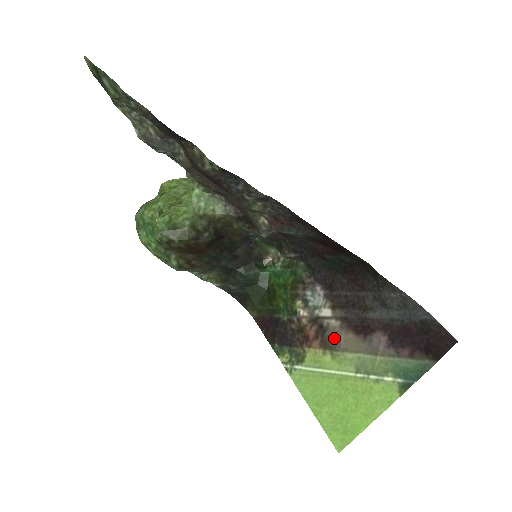
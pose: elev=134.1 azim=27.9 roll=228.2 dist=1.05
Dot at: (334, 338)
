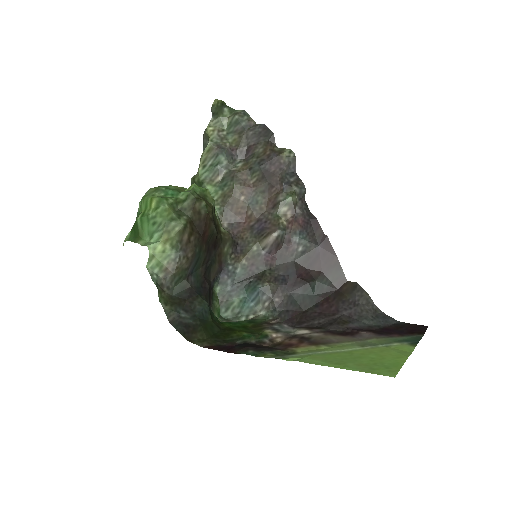
Dot at: (323, 339)
